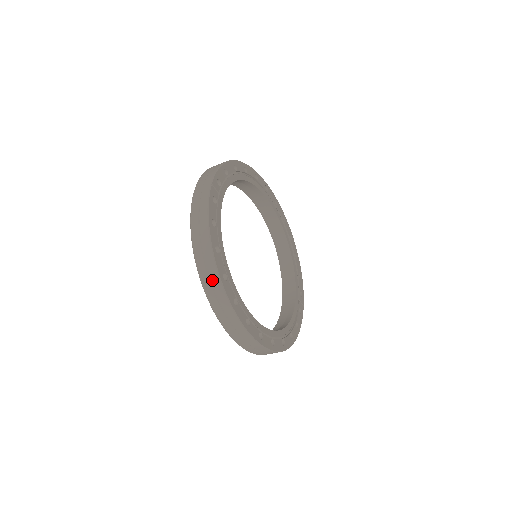
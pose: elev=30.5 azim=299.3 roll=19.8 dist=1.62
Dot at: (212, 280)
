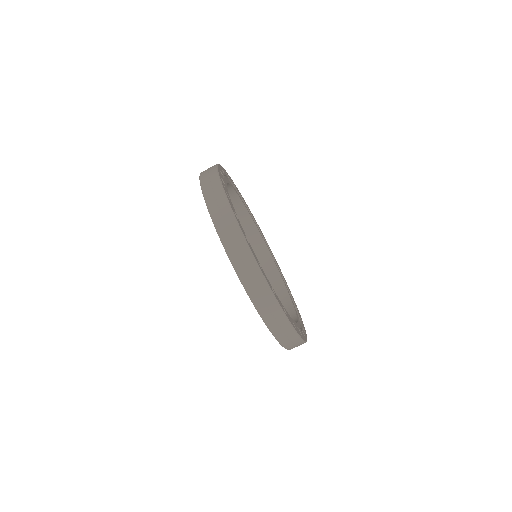
Dot at: (250, 270)
